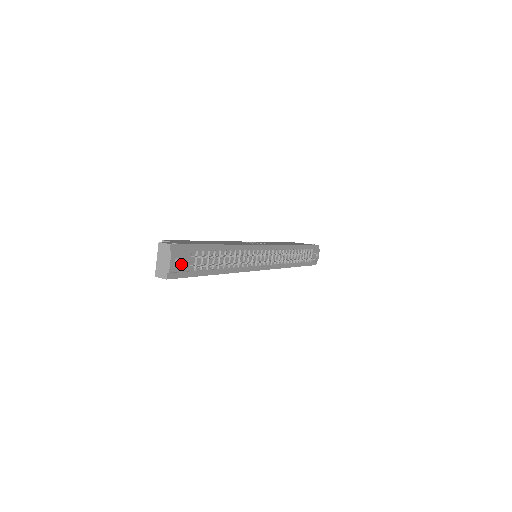
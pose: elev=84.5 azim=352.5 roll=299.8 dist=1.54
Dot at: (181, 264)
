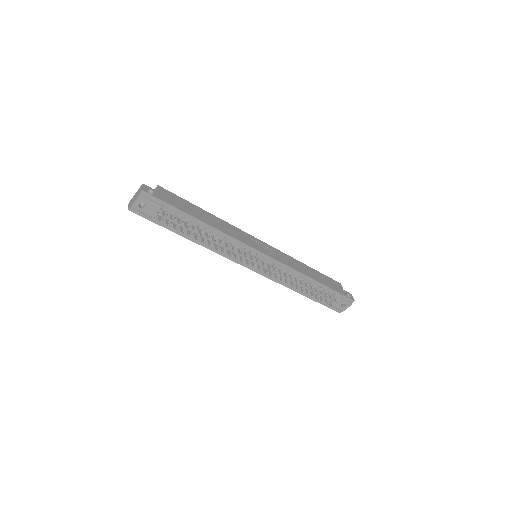
Dot at: (146, 209)
